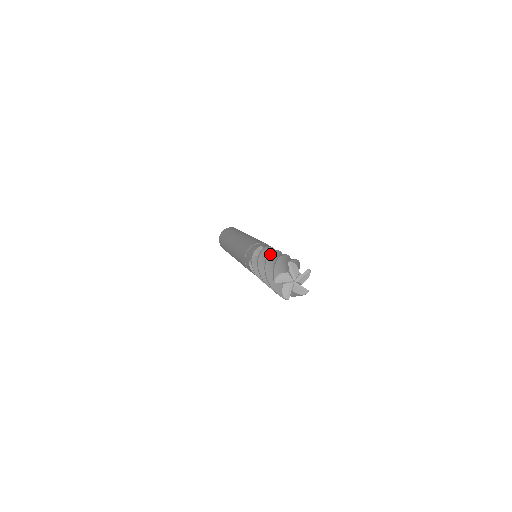
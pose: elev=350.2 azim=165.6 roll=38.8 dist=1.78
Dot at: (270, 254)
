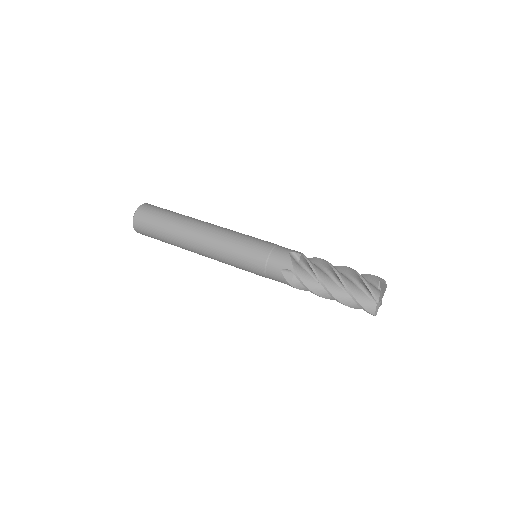
Dot at: (327, 288)
